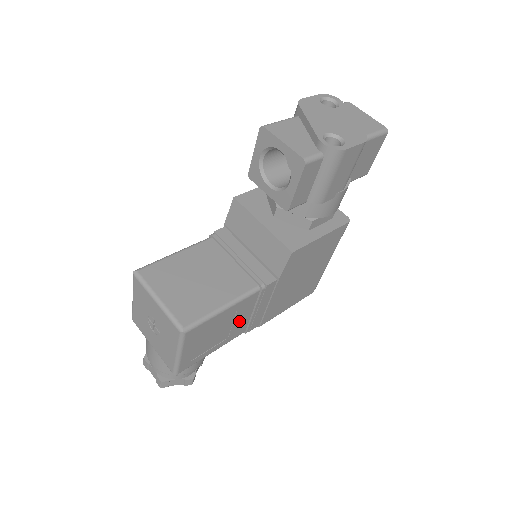
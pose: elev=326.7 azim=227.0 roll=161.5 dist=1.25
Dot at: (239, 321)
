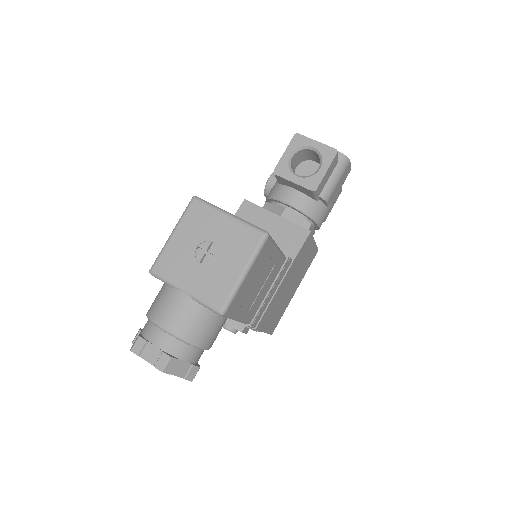
Dot at: (263, 291)
